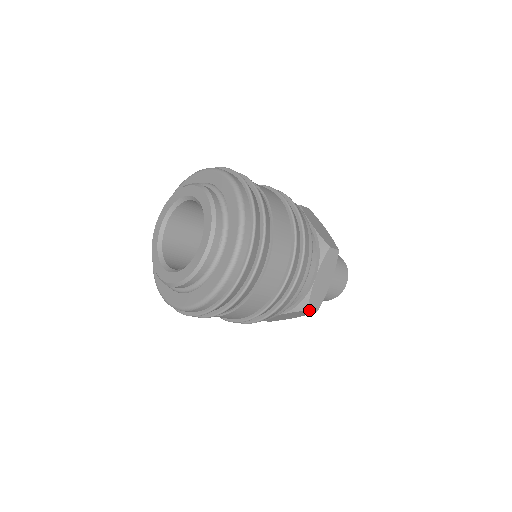
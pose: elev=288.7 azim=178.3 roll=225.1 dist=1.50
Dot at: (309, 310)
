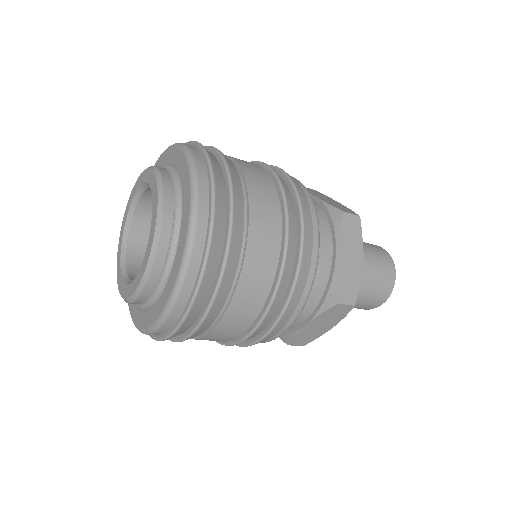
Dot at: (341, 303)
